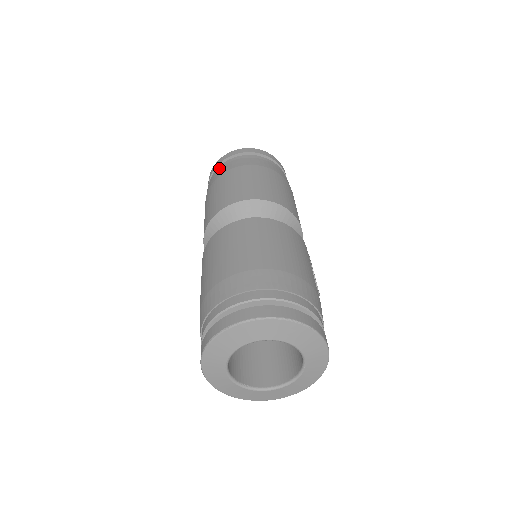
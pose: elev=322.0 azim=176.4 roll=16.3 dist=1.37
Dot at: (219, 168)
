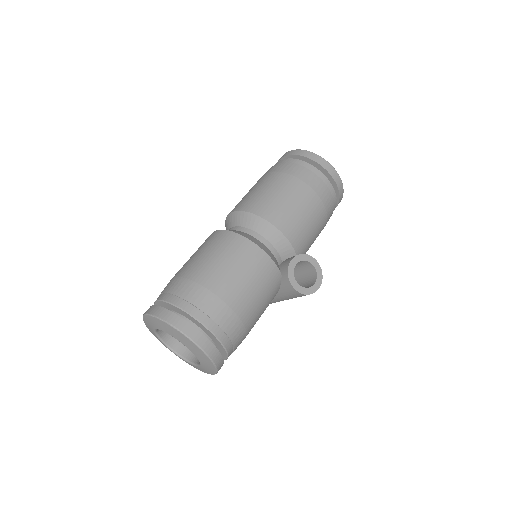
Dot at: occluded
